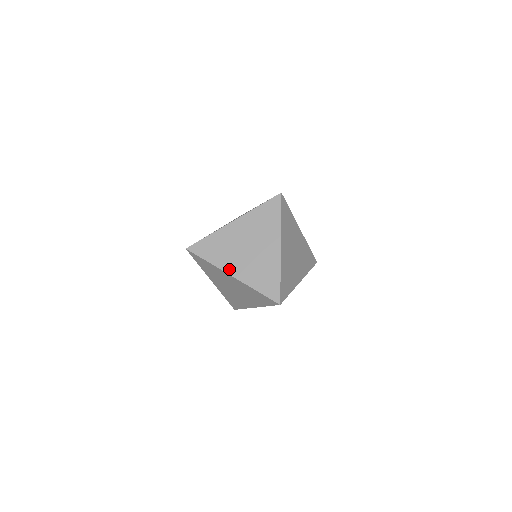
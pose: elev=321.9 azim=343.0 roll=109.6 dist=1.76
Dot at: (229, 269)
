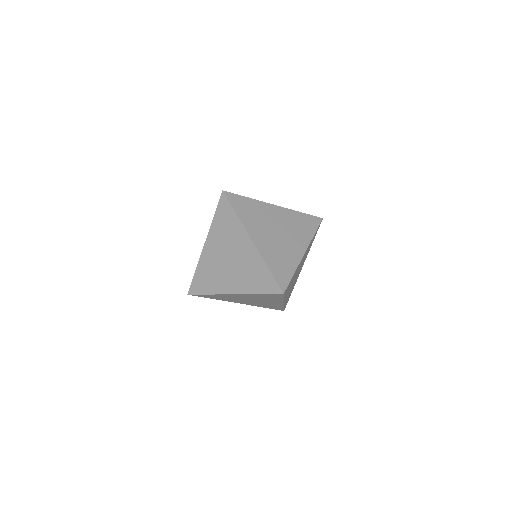
Dot at: (226, 290)
